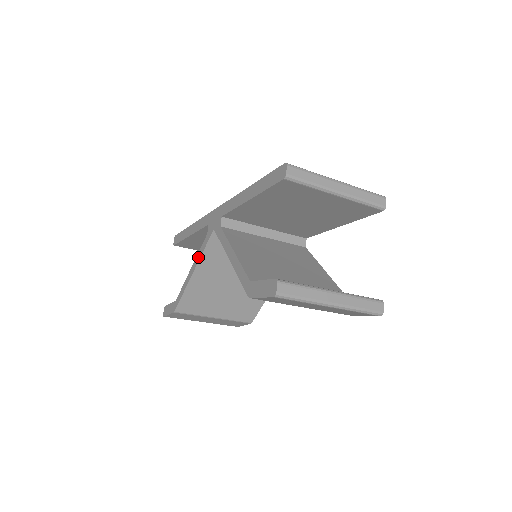
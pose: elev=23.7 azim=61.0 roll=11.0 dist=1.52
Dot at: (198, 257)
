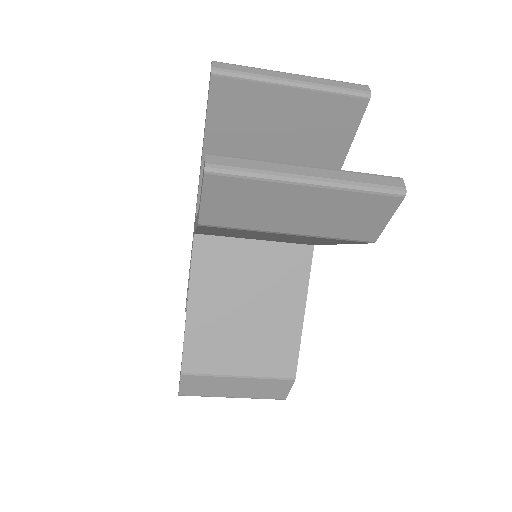
Dot at: (189, 282)
